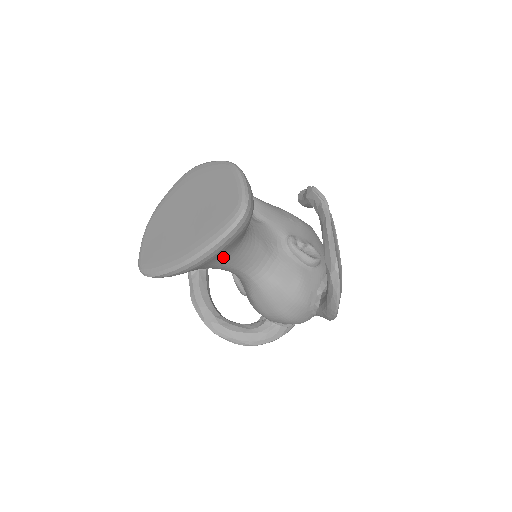
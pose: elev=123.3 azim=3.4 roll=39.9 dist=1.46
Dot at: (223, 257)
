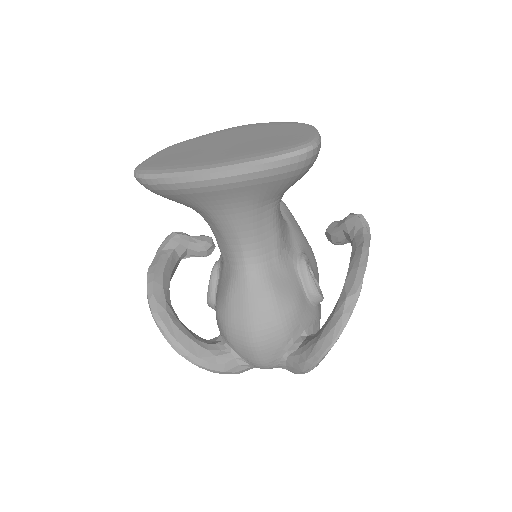
Dot at: (244, 203)
